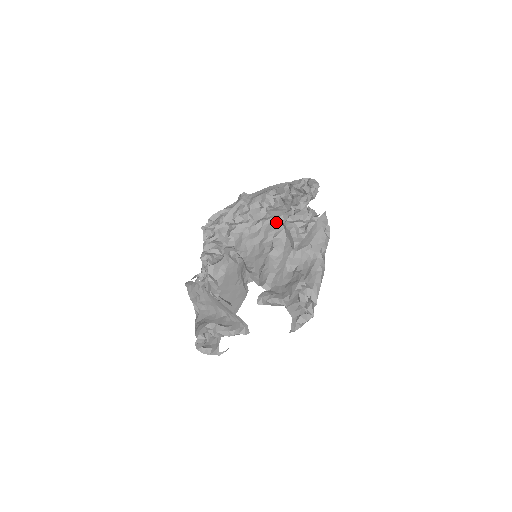
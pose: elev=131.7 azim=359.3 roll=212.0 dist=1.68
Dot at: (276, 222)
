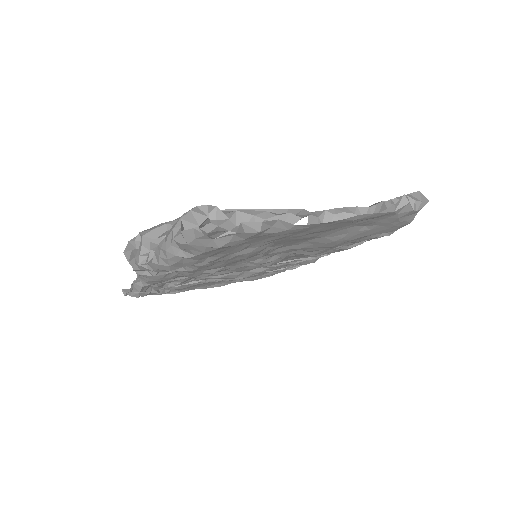
Dot at: occluded
